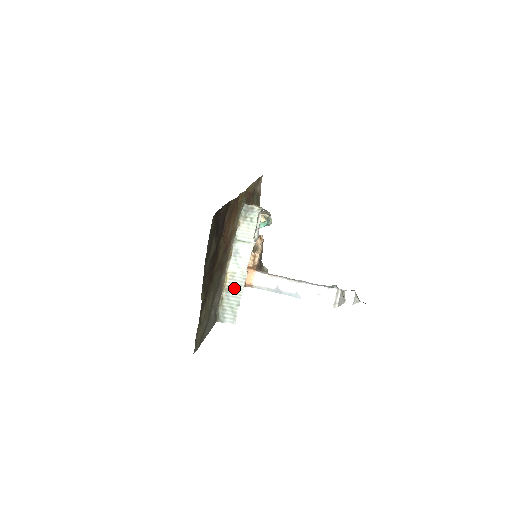
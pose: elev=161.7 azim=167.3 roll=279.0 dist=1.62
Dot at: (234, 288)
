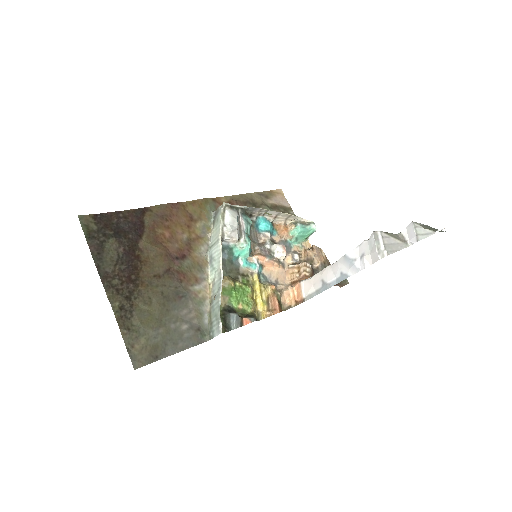
Dot at: (216, 295)
